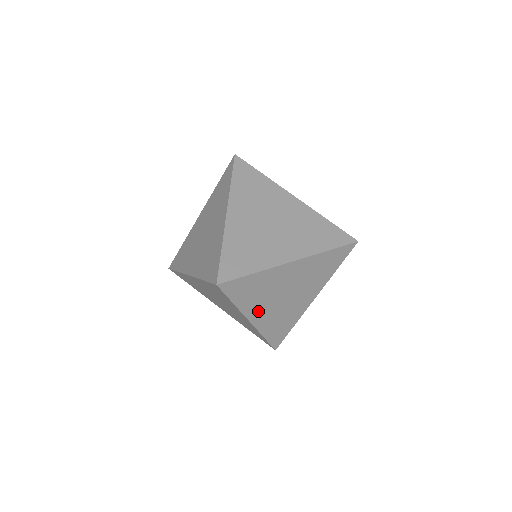
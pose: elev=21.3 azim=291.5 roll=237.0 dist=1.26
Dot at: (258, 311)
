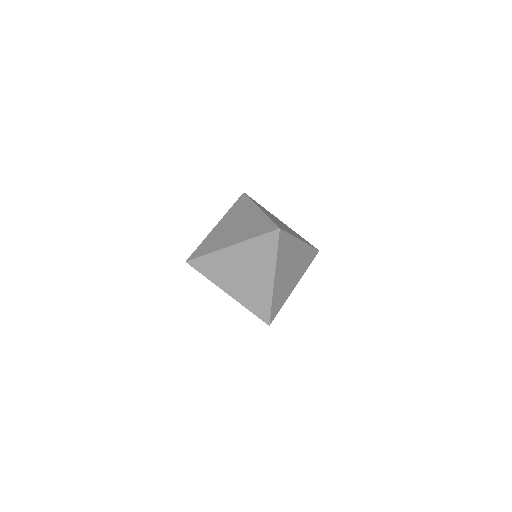
Dot at: occluded
